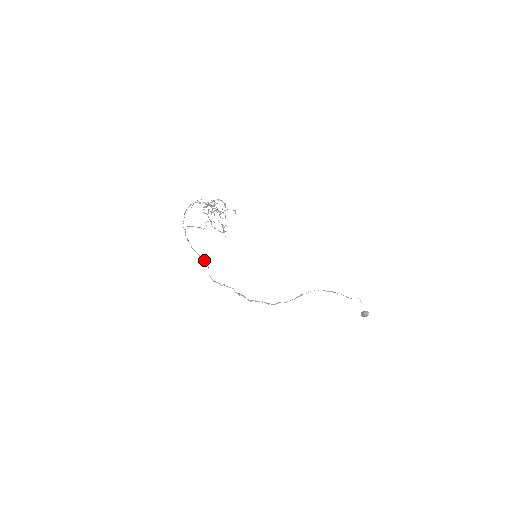
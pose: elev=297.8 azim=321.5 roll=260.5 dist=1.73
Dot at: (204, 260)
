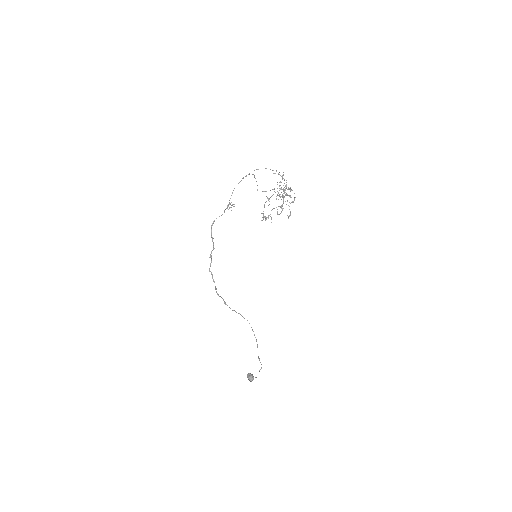
Dot at: occluded
